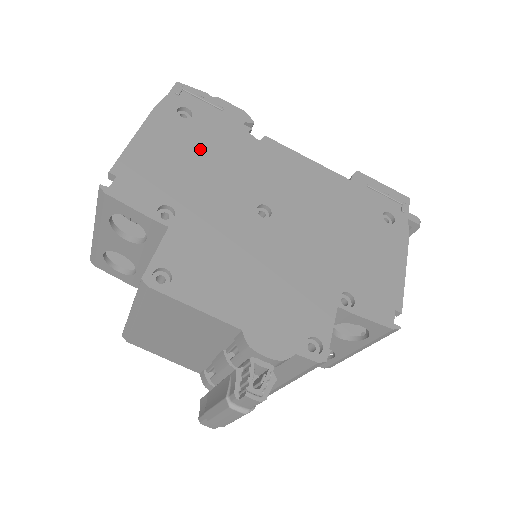
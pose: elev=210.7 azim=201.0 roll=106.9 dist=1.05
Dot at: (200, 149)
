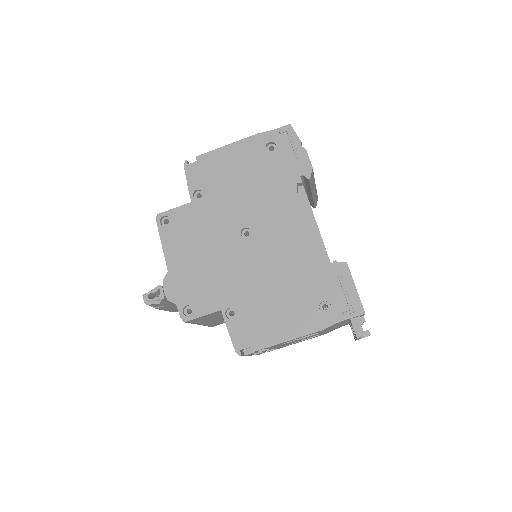
Dot at: (253, 174)
